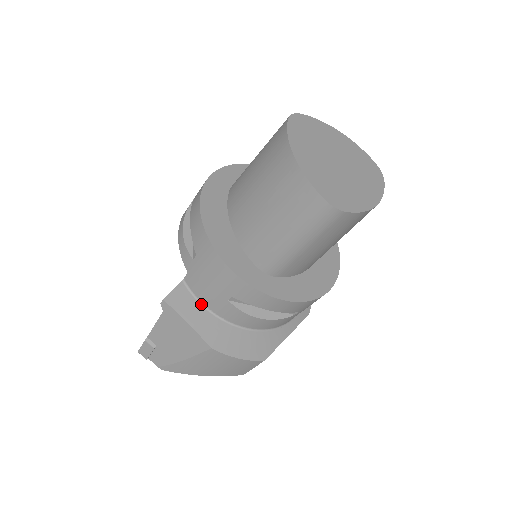
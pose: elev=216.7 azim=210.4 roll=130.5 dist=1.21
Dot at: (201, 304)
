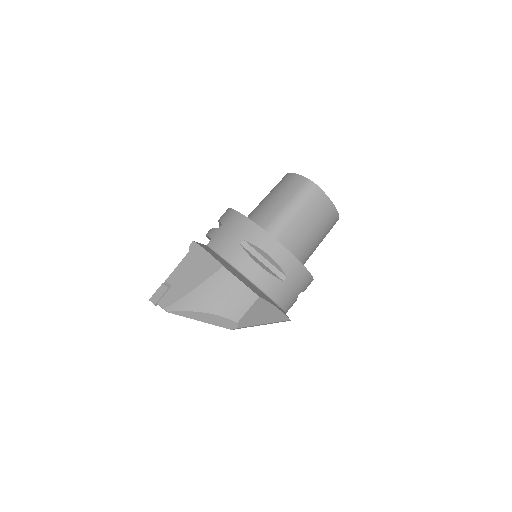
Dot at: (217, 254)
